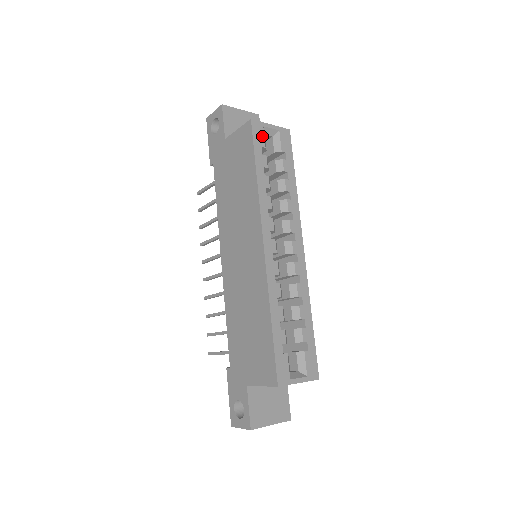
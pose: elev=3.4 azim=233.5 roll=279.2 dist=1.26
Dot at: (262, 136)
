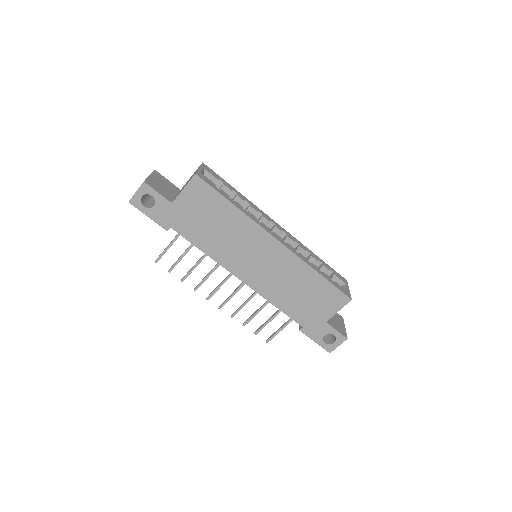
Dot at: (208, 179)
